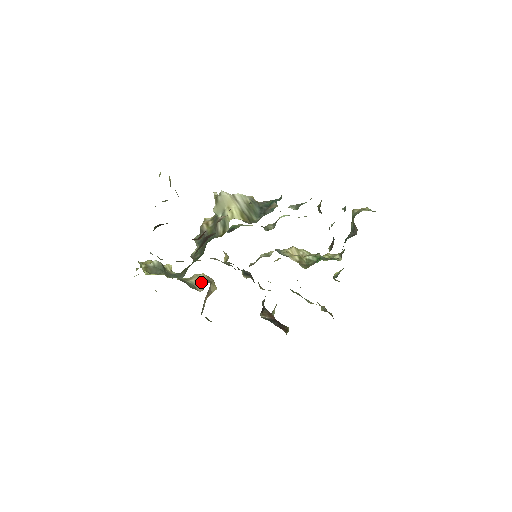
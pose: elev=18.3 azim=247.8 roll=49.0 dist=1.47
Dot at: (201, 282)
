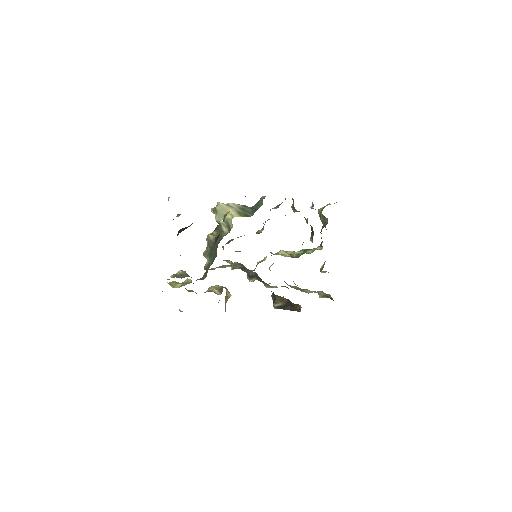
Dot at: (217, 289)
